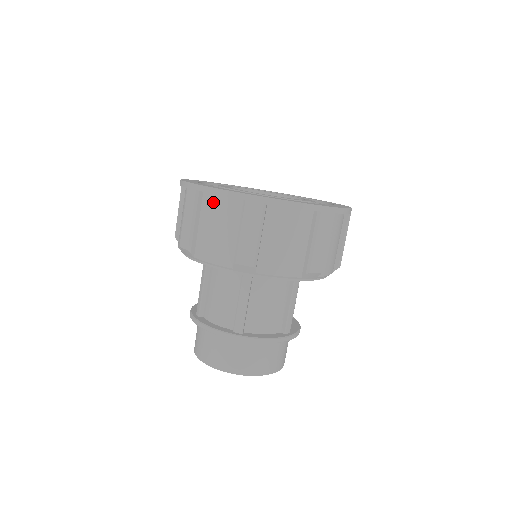
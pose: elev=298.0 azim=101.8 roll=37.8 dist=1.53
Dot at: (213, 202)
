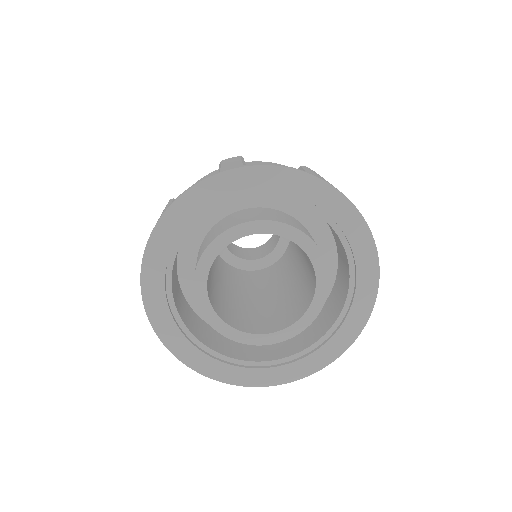
Dot at: occluded
